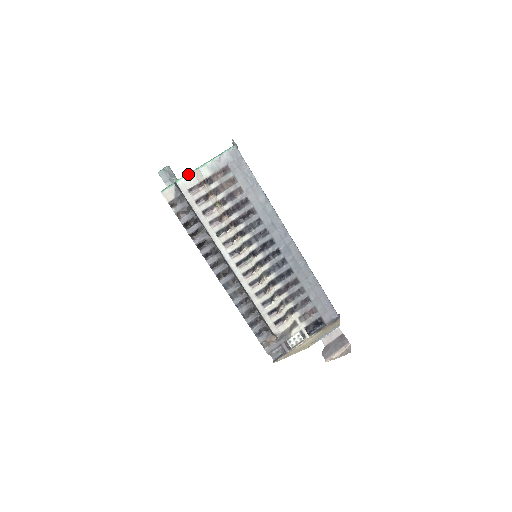
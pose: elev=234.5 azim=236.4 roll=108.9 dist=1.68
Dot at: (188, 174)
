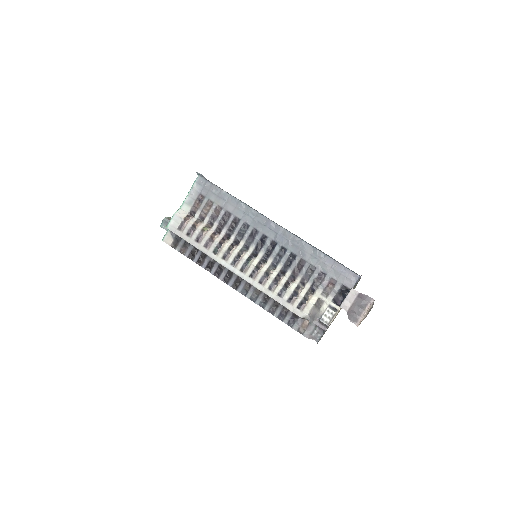
Dot at: (172, 217)
